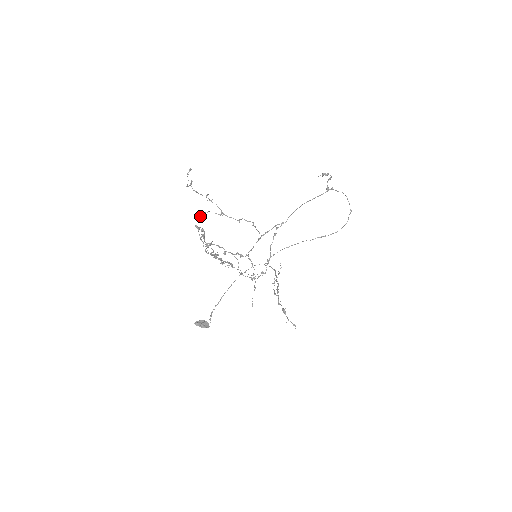
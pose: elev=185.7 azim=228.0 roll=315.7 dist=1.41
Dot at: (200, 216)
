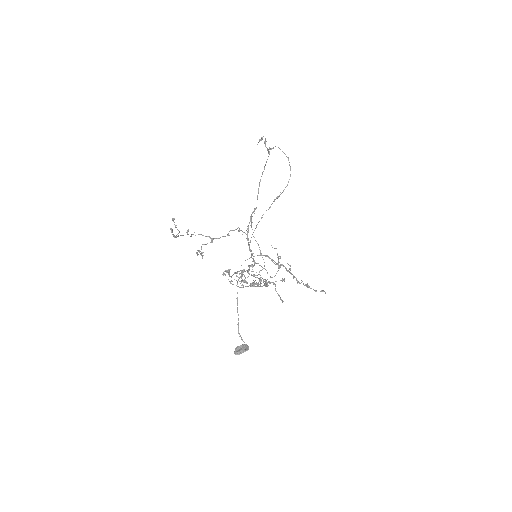
Dot at: occluded
